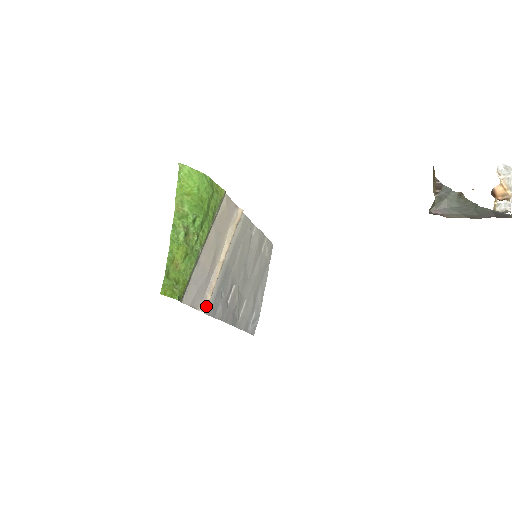
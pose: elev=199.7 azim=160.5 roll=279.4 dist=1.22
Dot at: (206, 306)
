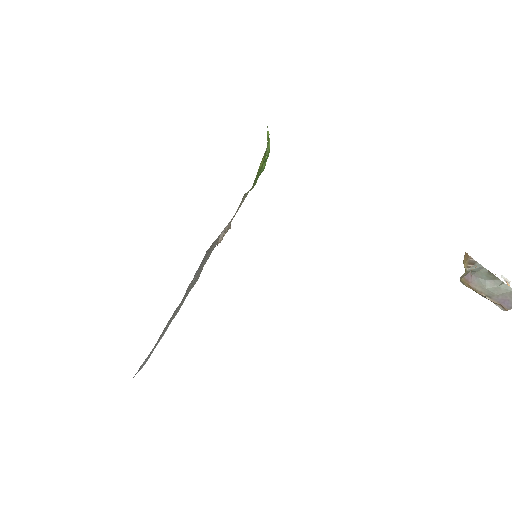
Dot at: (218, 243)
